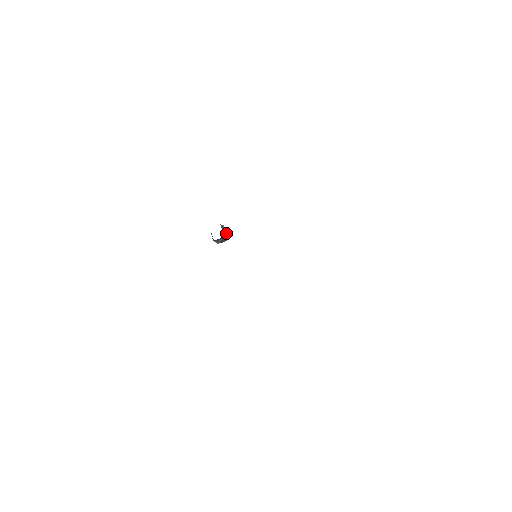
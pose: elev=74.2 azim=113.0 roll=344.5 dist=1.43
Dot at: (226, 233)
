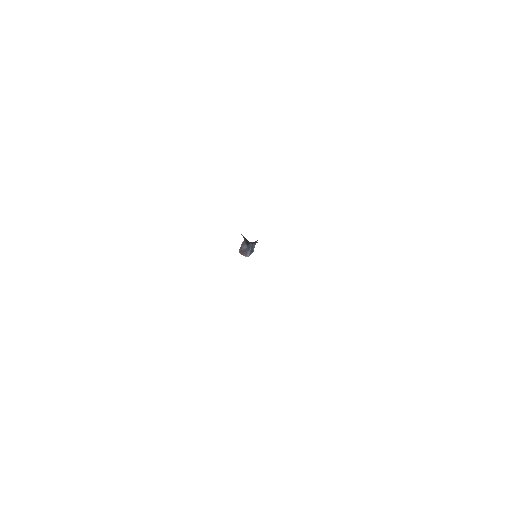
Dot at: (251, 251)
